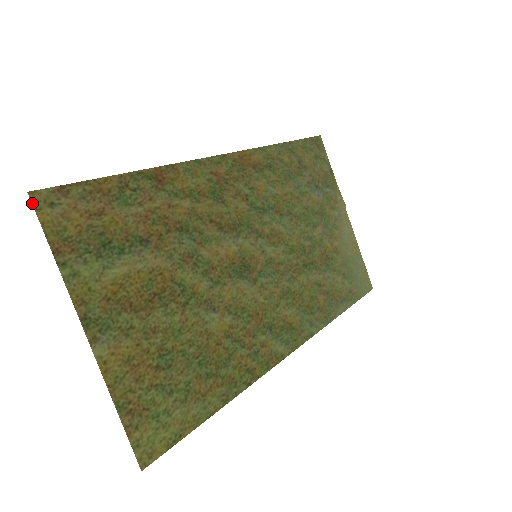
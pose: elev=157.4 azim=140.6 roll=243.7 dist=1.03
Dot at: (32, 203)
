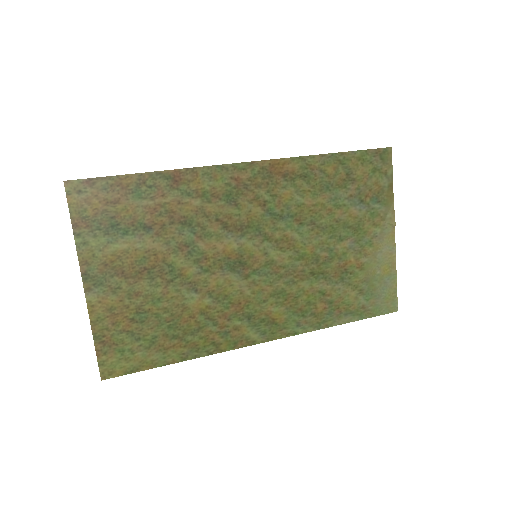
Dot at: (65, 189)
